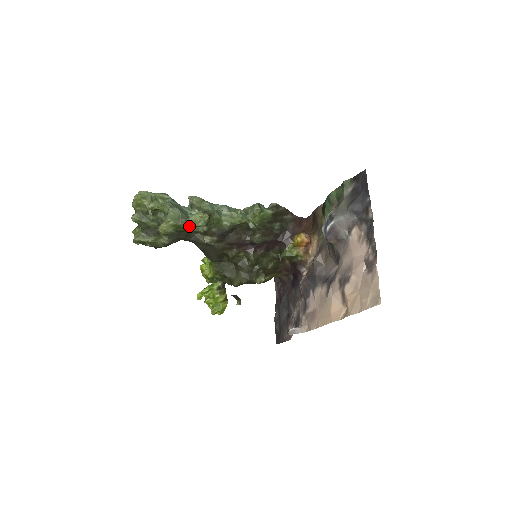
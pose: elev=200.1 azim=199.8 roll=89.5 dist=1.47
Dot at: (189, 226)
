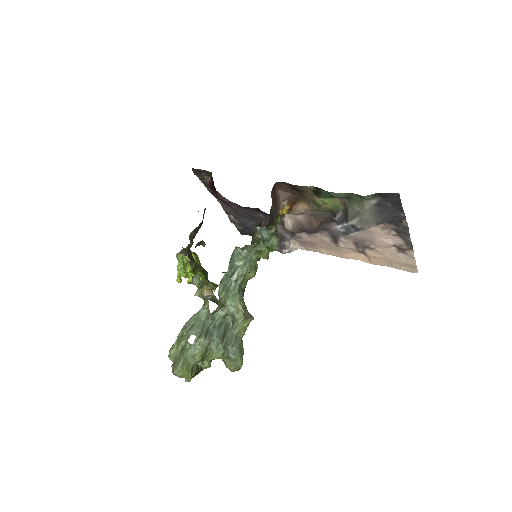
Dot at: (242, 337)
